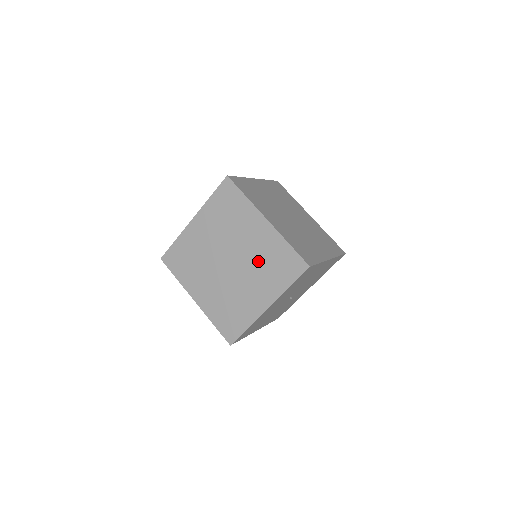
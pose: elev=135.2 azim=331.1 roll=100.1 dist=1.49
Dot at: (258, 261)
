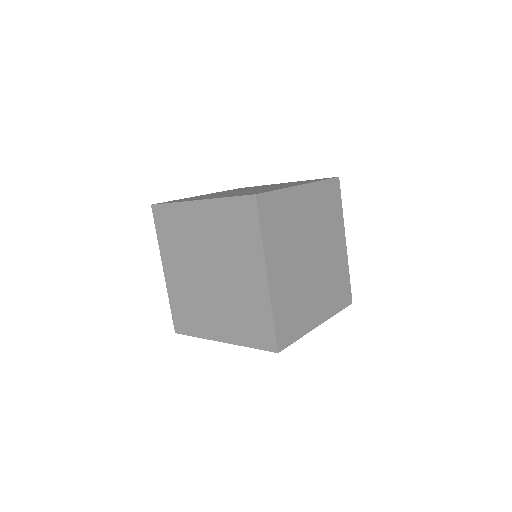
Dot at: (236, 300)
